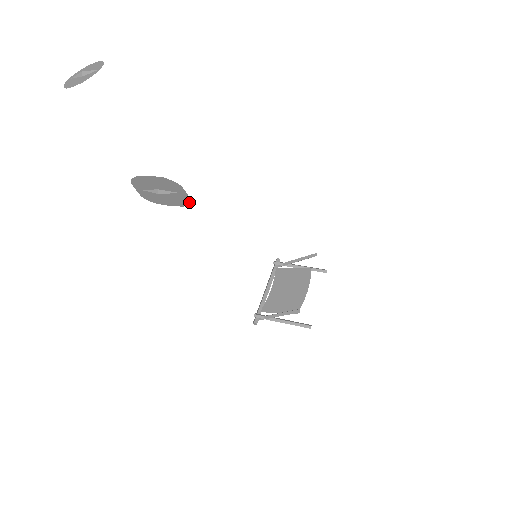
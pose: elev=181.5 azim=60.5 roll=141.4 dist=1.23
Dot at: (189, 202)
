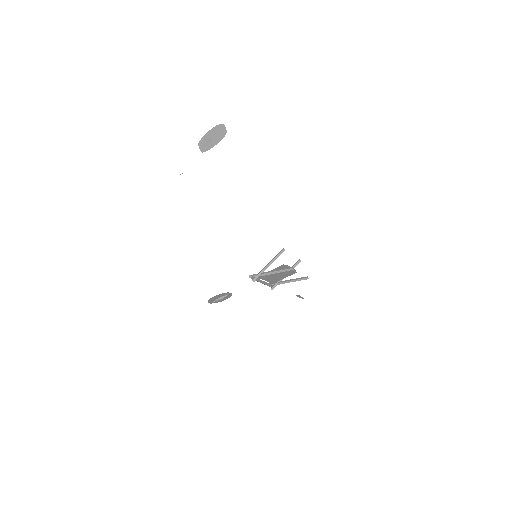
Dot at: occluded
